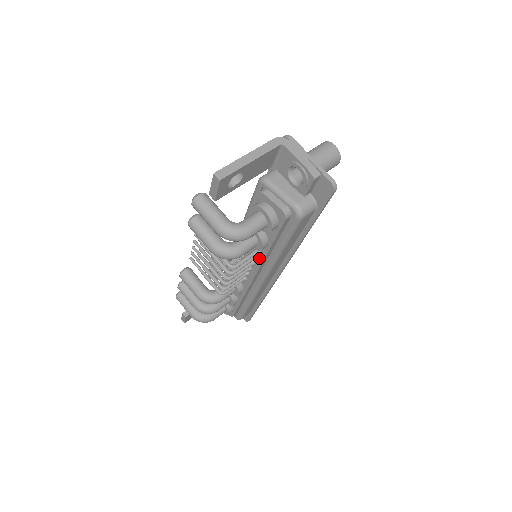
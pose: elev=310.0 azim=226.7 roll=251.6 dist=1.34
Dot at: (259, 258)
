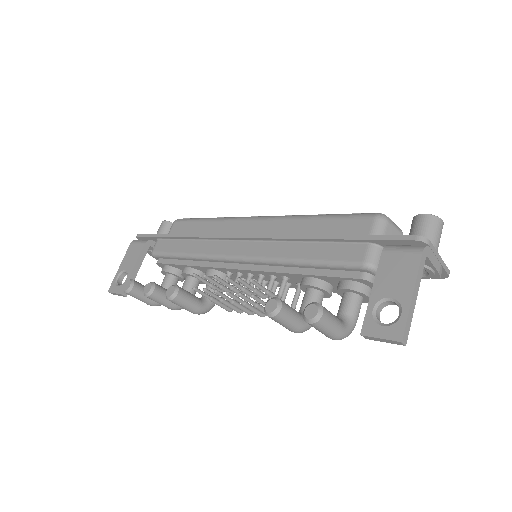
Dot at: (295, 286)
